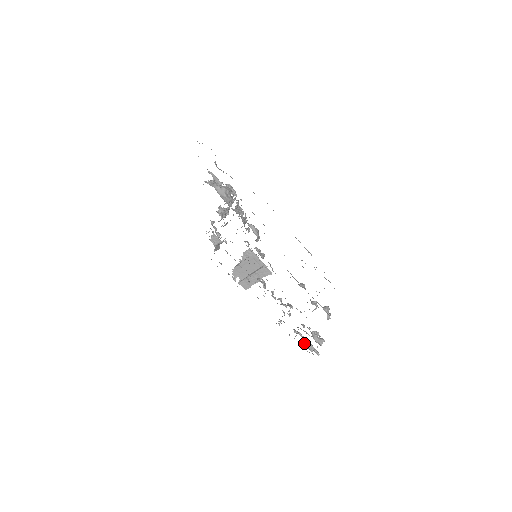
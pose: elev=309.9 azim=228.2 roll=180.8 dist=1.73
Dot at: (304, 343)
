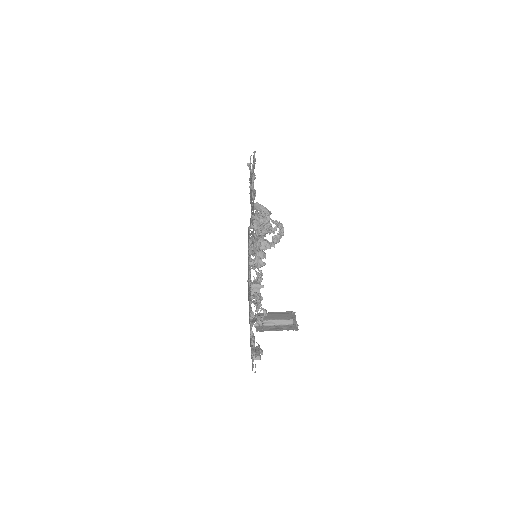
Dot at: occluded
